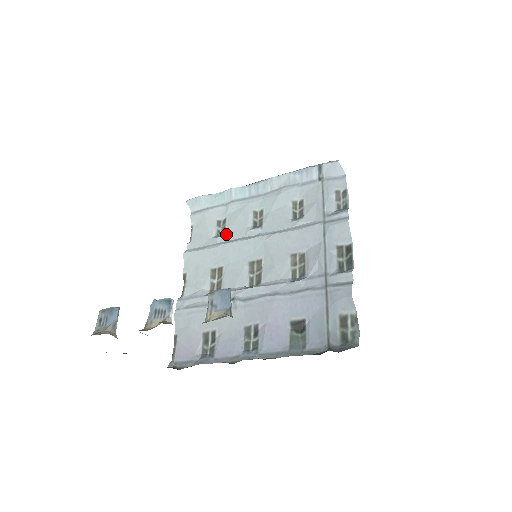
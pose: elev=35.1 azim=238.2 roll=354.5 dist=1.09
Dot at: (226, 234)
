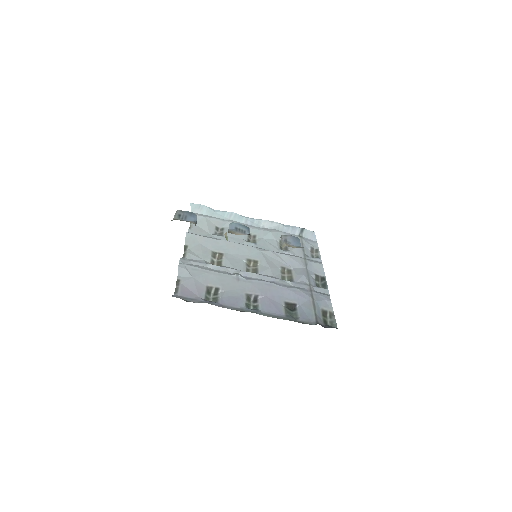
Dot at: occluded
